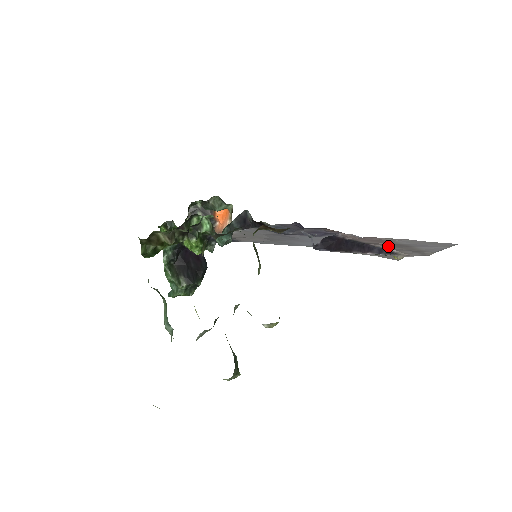
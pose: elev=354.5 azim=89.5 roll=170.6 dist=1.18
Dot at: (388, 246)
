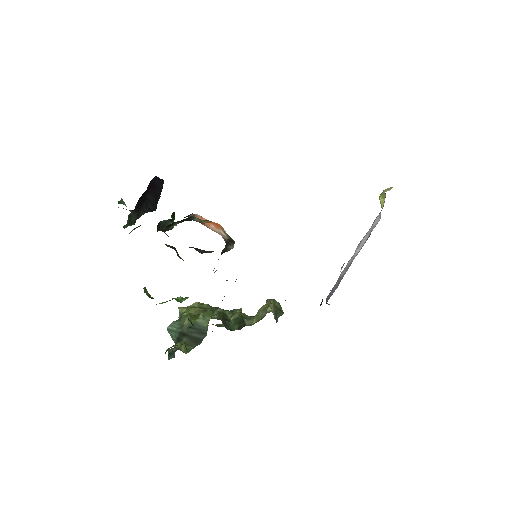
Dot at: occluded
